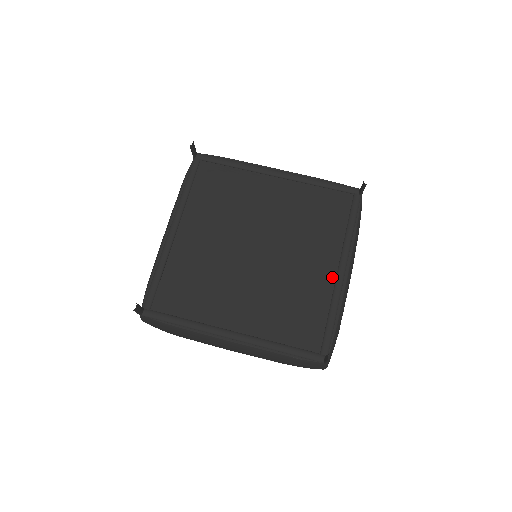
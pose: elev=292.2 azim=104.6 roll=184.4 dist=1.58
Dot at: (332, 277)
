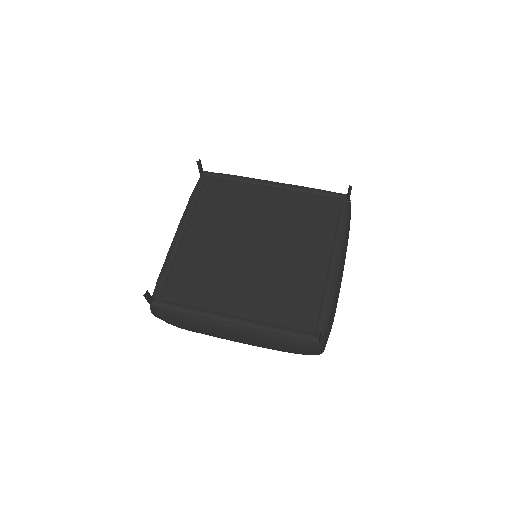
Dot at: (325, 268)
